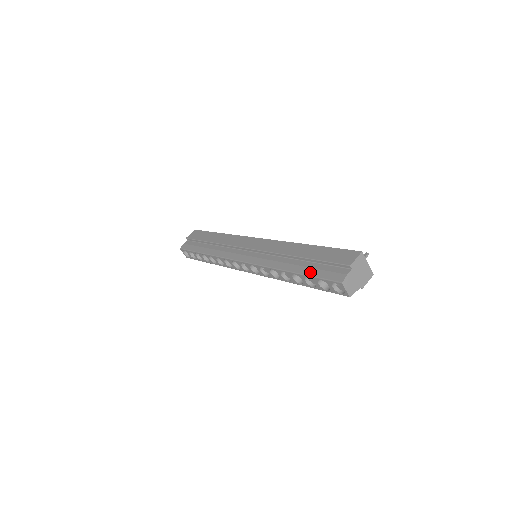
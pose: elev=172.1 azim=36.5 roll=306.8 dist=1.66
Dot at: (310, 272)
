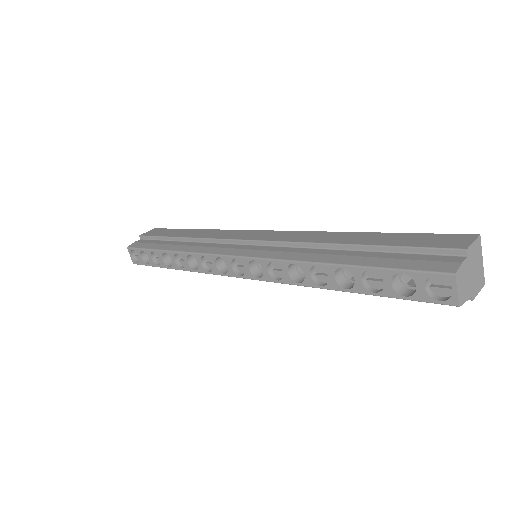
Dot at: (377, 262)
